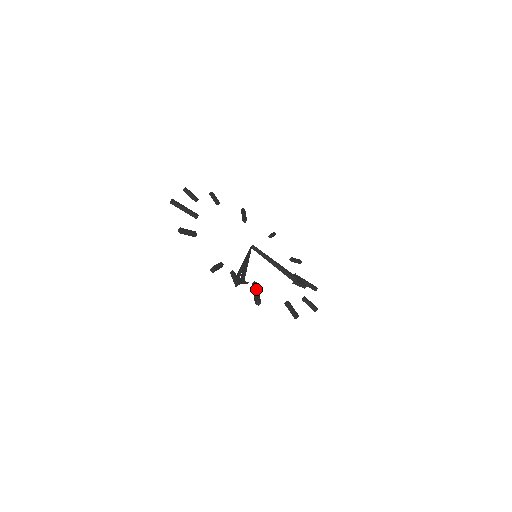
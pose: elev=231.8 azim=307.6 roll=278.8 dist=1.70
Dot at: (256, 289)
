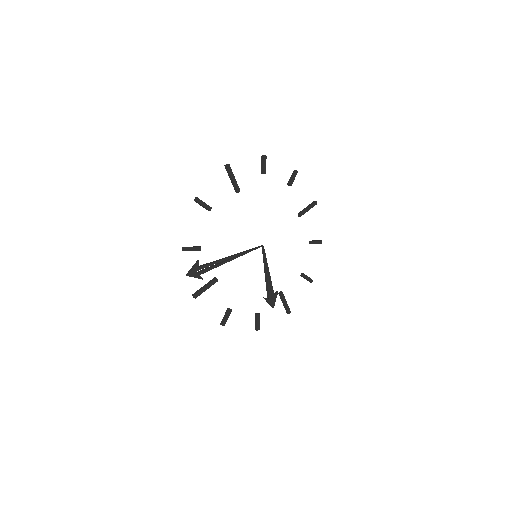
Dot at: (208, 285)
